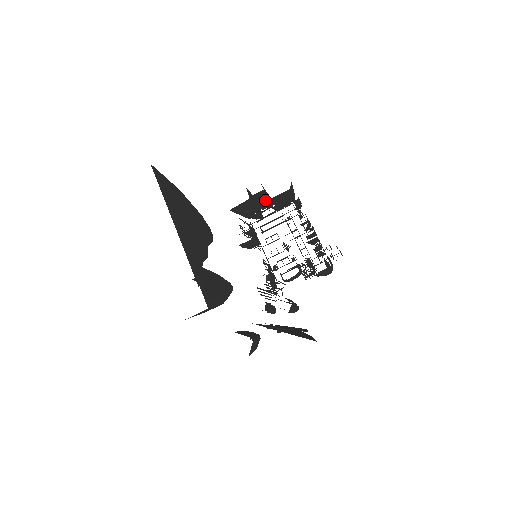
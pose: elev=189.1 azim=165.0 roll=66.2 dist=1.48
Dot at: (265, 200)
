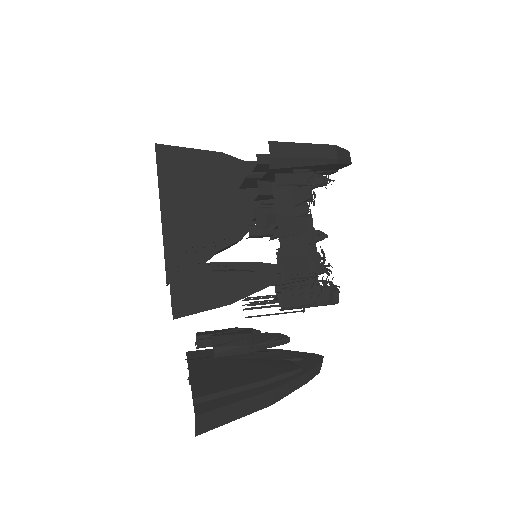
Dot at: occluded
